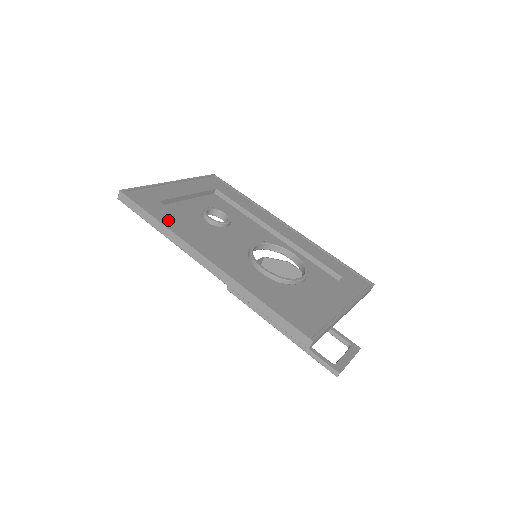
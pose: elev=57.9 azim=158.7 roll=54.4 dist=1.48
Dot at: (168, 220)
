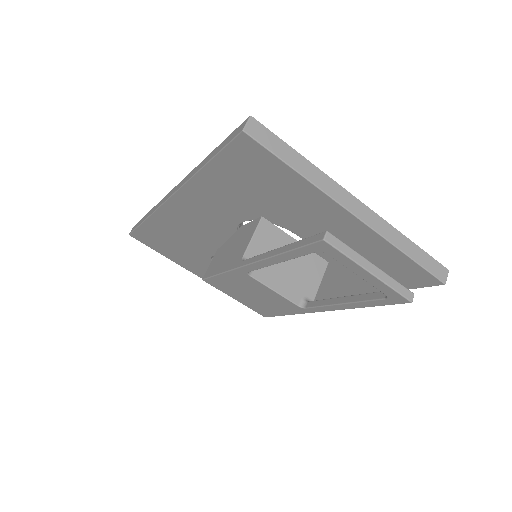
Dot at: occluded
